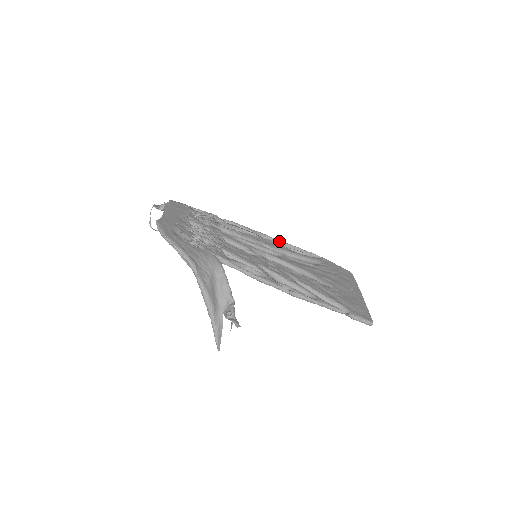
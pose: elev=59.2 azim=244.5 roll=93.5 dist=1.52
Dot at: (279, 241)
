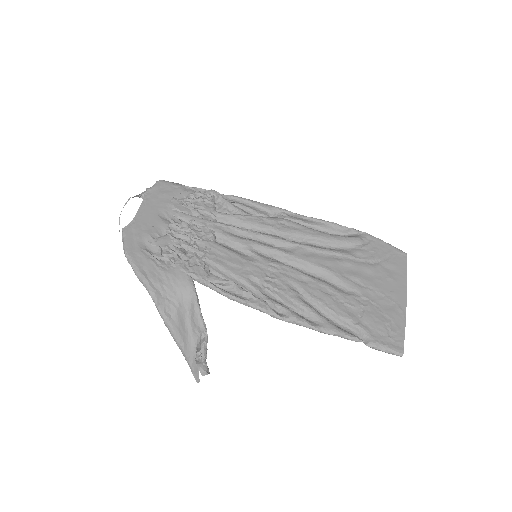
Dot at: (304, 217)
